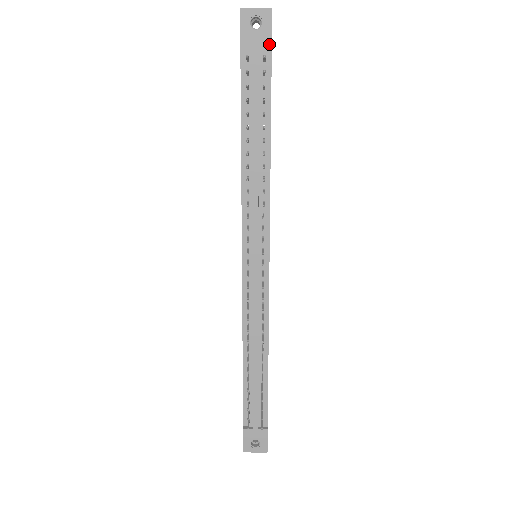
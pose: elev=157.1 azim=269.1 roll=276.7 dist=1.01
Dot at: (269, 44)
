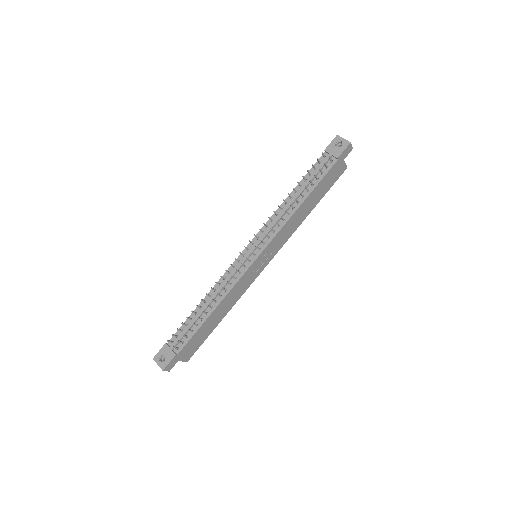
Dot at: (338, 156)
